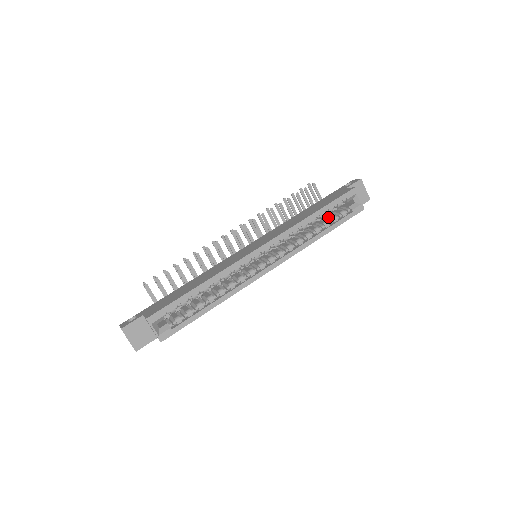
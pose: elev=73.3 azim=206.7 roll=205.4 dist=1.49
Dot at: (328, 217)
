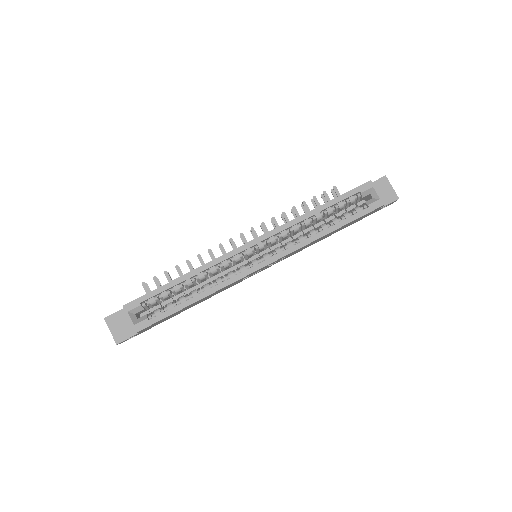
Dot at: (341, 215)
